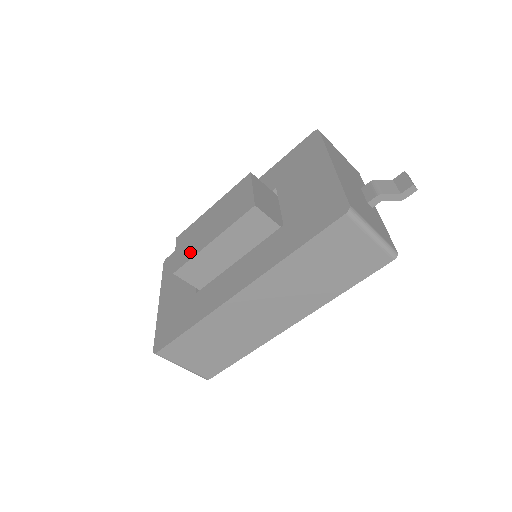
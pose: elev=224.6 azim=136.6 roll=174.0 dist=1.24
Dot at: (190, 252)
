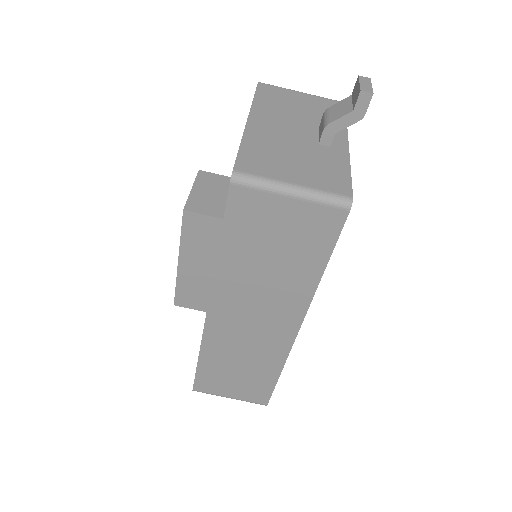
Dot at: occluded
